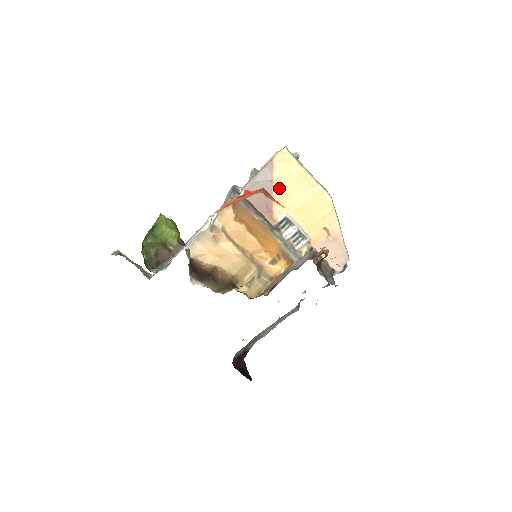
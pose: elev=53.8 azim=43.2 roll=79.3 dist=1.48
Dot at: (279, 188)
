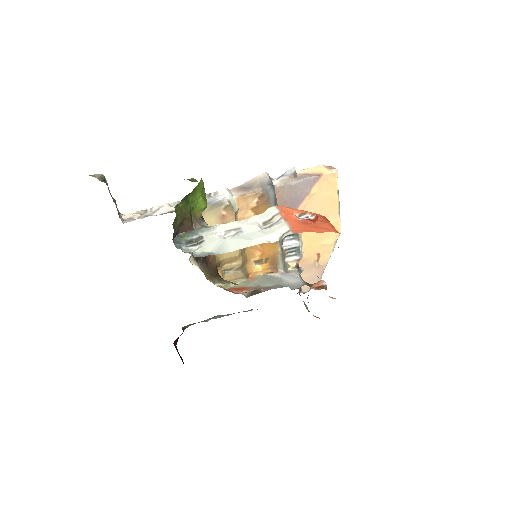
Dot at: (309, 202)
